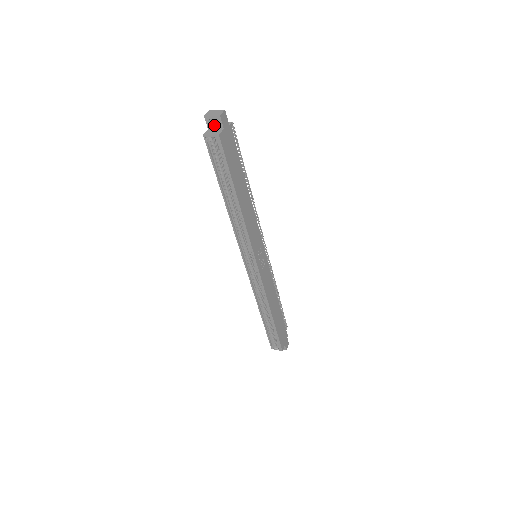
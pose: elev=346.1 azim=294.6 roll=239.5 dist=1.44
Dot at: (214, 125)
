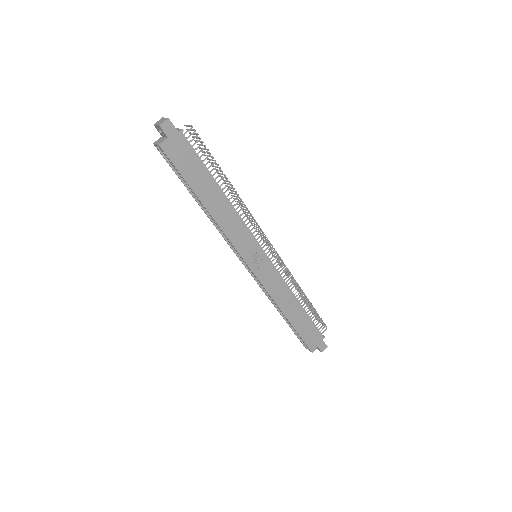
Dot at: (162, 133)
